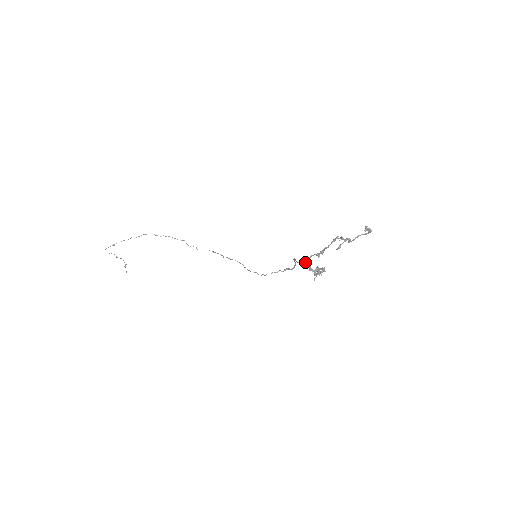
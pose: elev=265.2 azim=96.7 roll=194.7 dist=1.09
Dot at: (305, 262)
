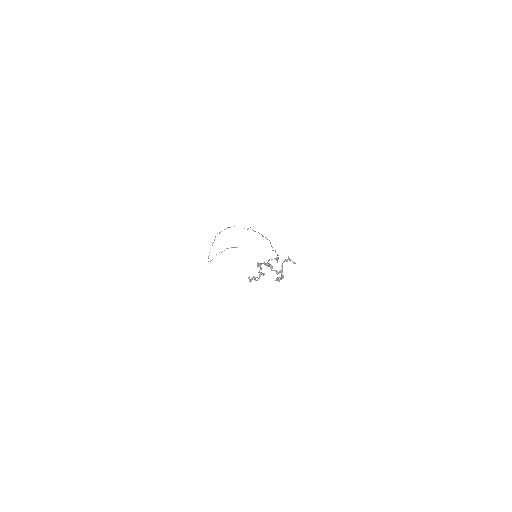
Dot at: occluded
